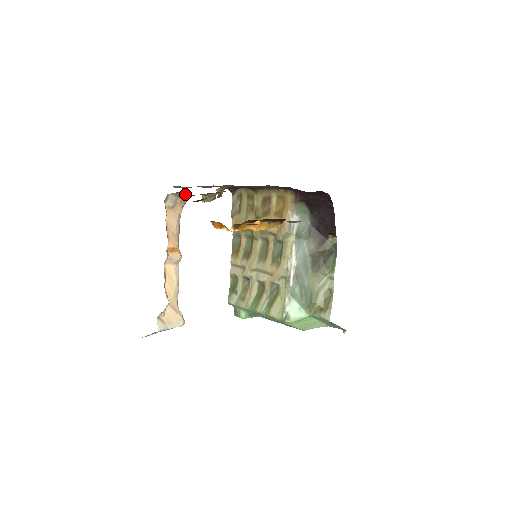
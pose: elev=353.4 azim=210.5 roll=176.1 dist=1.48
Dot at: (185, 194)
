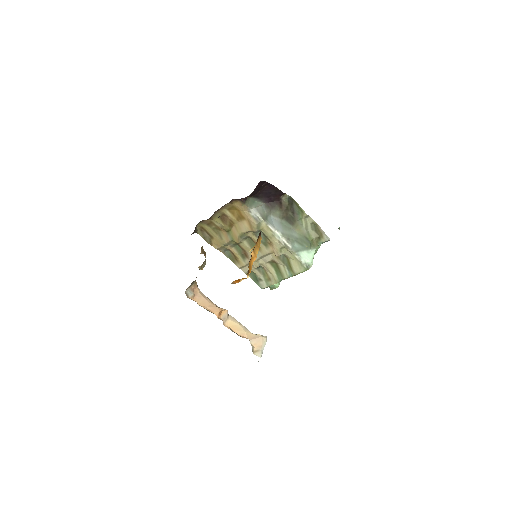
Dot at: (194, 281)
